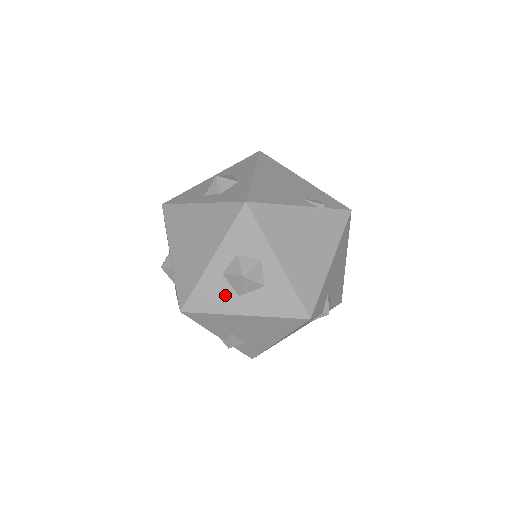
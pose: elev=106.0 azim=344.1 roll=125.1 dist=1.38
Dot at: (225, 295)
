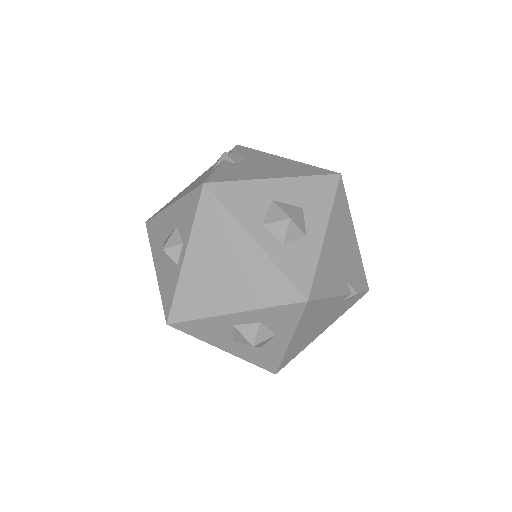
Dot at: (221, 335)
